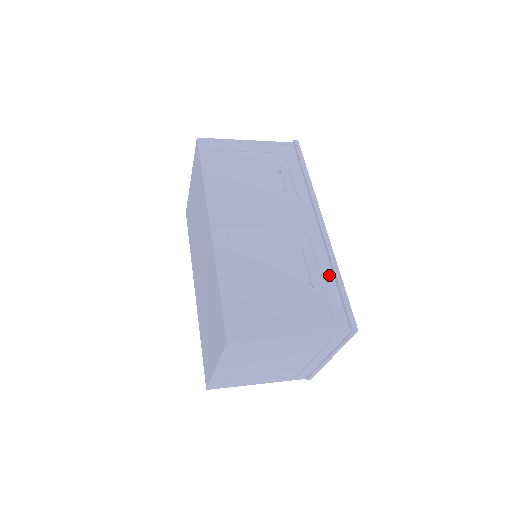
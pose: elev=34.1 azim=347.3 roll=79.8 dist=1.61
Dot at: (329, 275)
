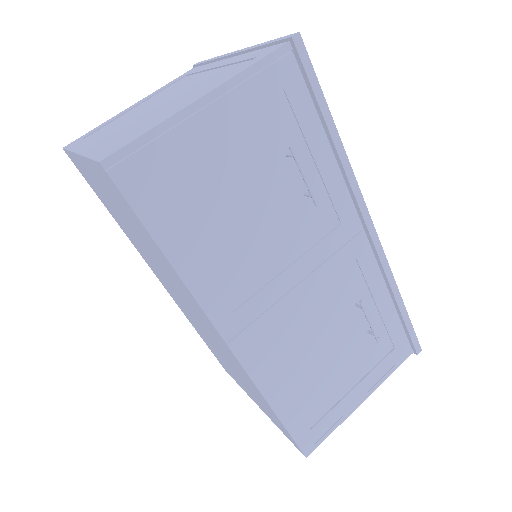
Dot at: (387, 302)
